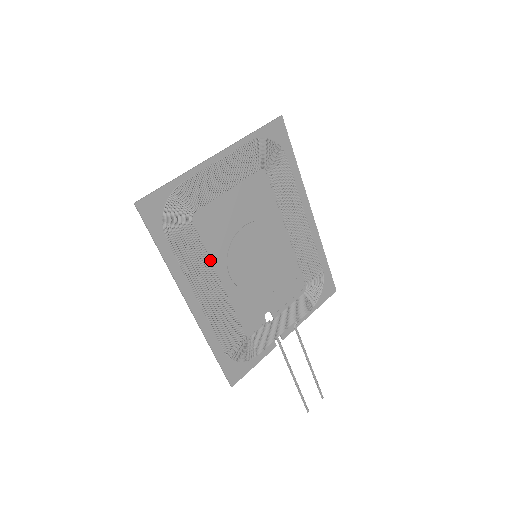
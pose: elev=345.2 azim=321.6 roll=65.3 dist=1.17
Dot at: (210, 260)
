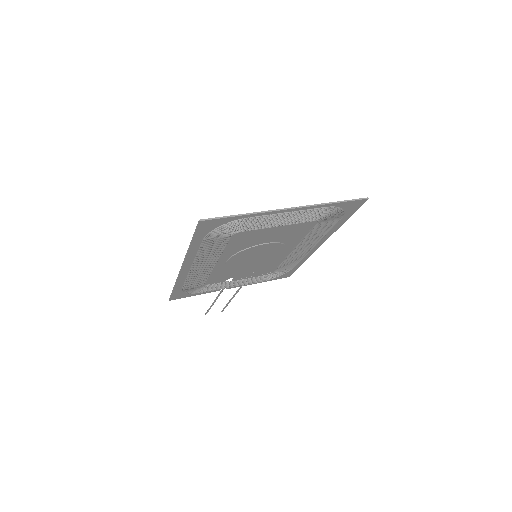
Dot at: (222, 253)
